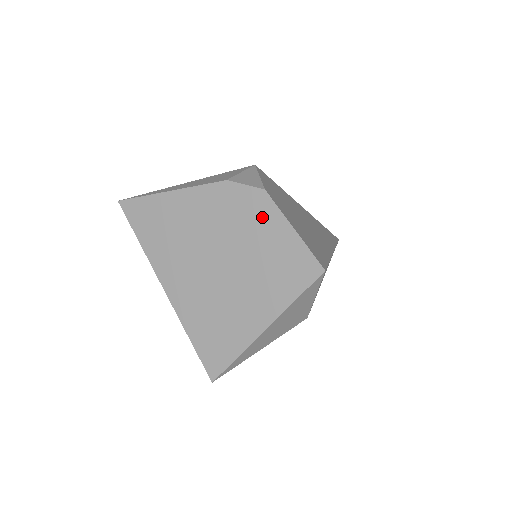
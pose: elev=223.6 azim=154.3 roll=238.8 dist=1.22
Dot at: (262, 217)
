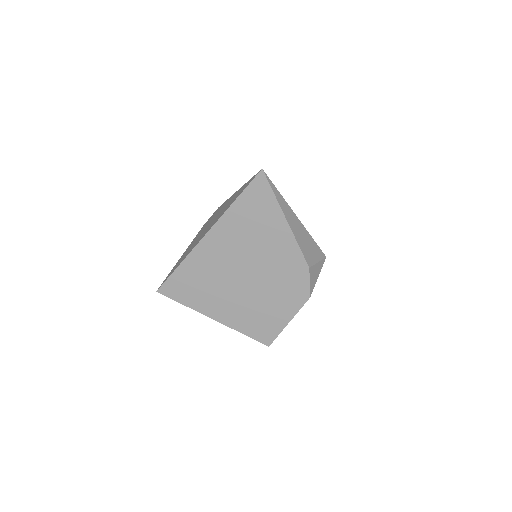
Dot at: (290, 300)
